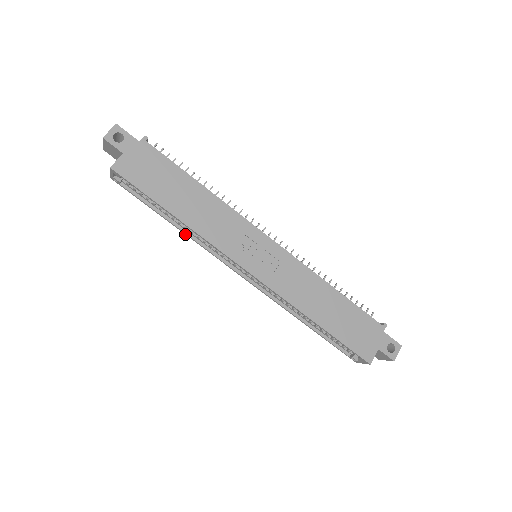
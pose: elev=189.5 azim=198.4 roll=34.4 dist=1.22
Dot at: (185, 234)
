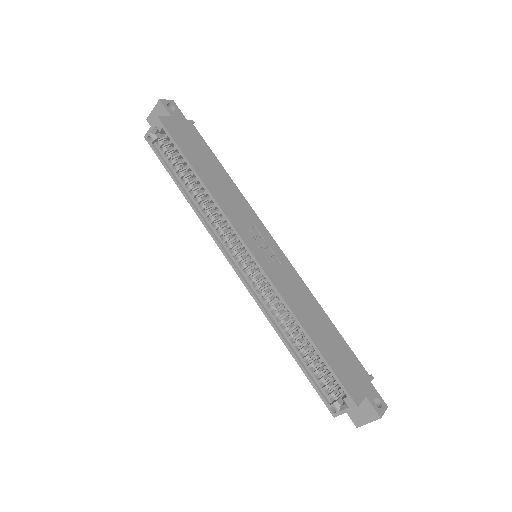
Dot at: (193, 209)
